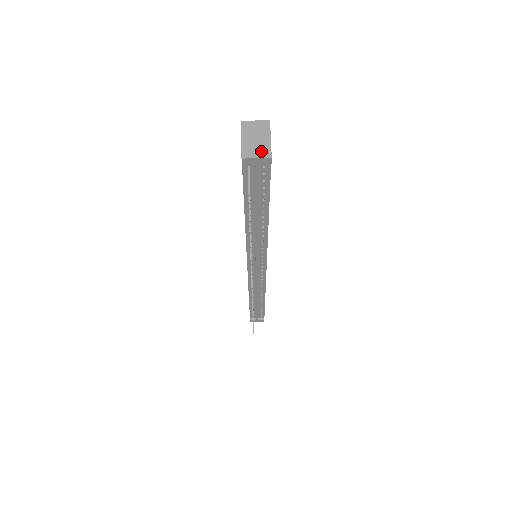
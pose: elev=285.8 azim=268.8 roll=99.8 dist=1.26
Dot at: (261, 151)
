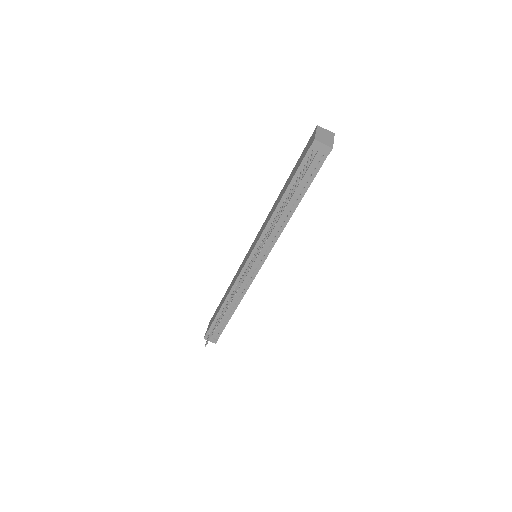
Dot at: (327, 142)
